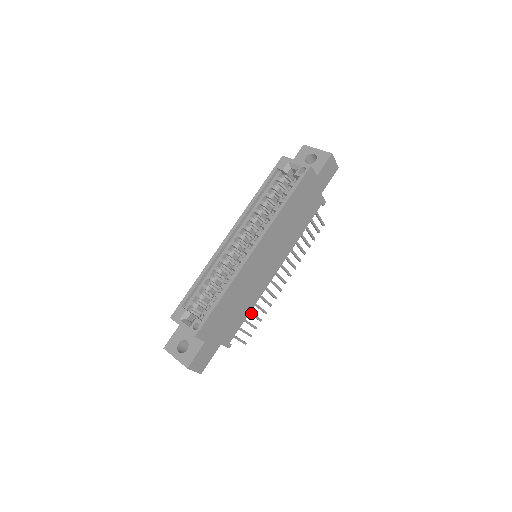
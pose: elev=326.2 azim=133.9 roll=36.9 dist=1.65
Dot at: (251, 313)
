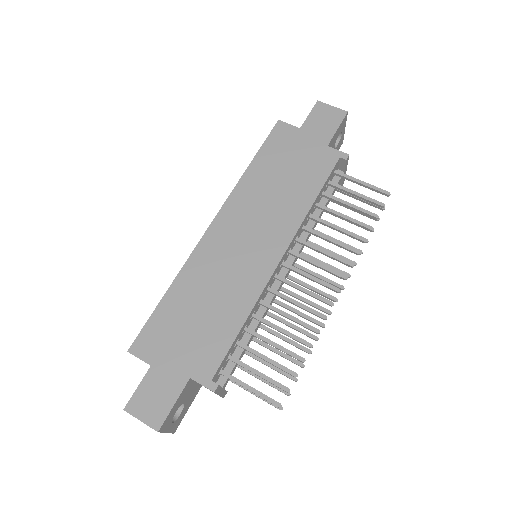
Dot at: (265, 339)
